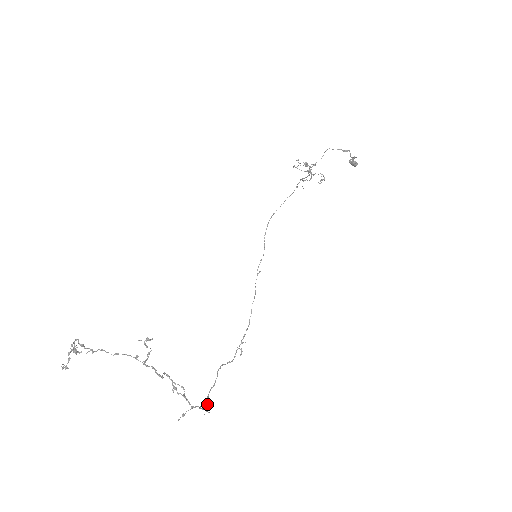
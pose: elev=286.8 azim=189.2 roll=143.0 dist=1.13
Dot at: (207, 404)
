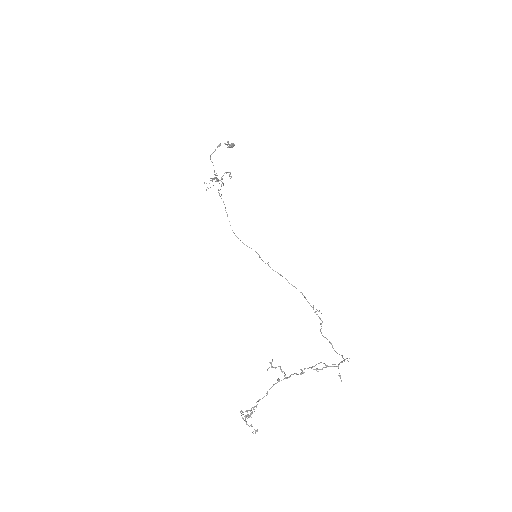
Dot at: (342, 357)
